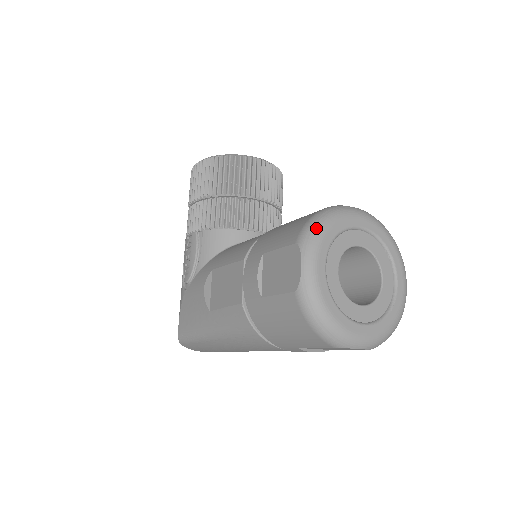
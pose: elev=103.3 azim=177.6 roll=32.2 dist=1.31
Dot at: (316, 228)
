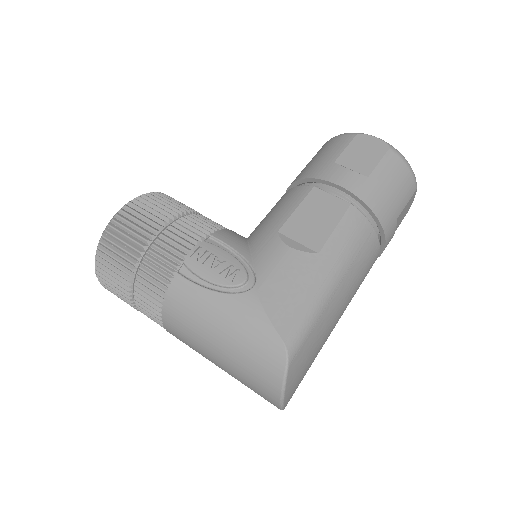
Dot at: occluded
